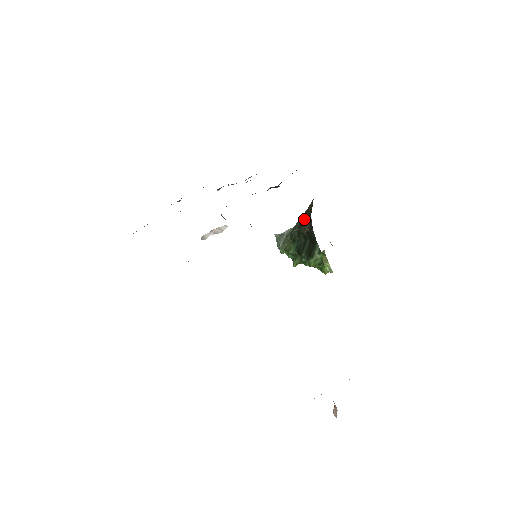
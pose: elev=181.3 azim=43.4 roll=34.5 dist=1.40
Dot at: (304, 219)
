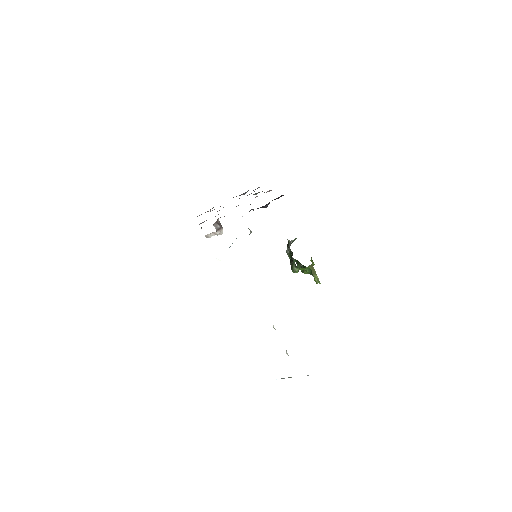
Dot at: occluded
